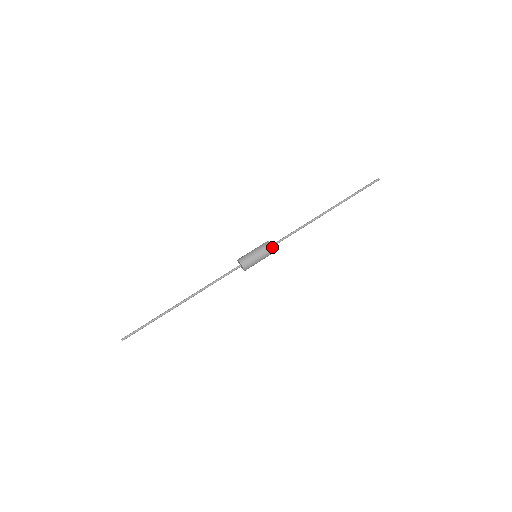
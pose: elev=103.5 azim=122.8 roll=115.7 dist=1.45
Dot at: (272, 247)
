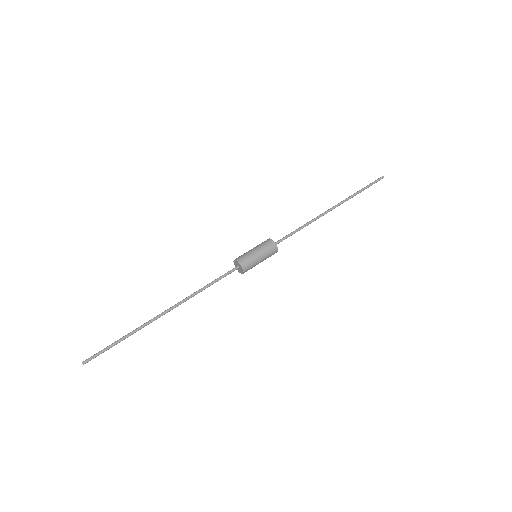
Dot at: (272, 240)
